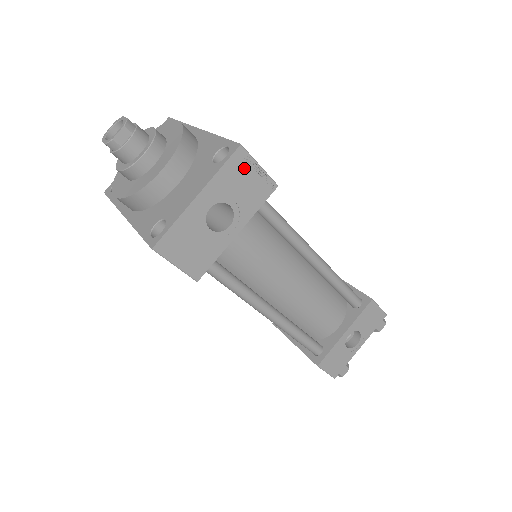
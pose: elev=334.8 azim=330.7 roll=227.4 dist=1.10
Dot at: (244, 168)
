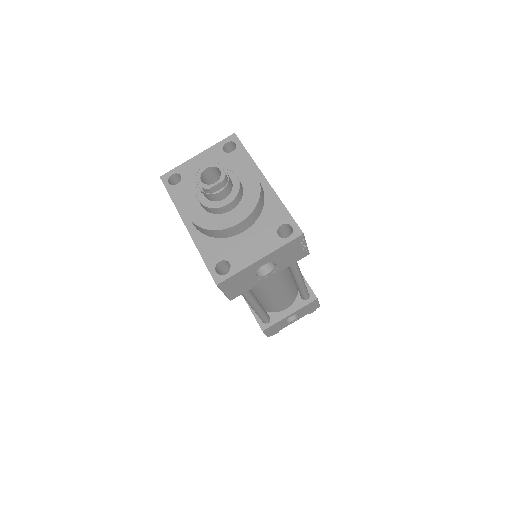
Dot at: (297, 245)
